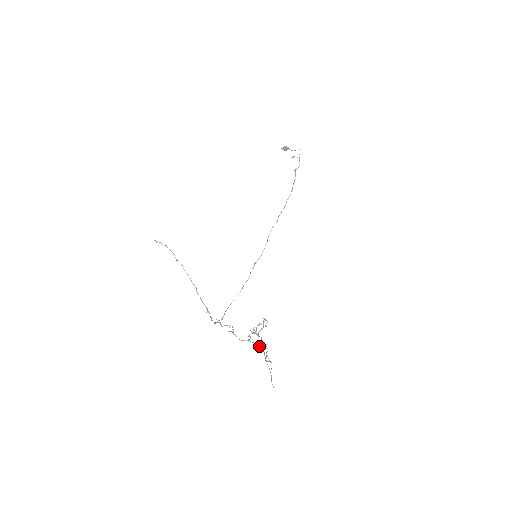
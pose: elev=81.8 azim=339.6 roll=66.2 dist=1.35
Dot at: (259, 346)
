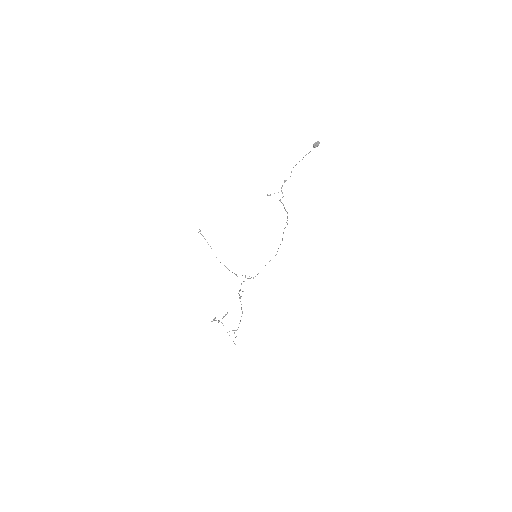
Dot at: occluded
